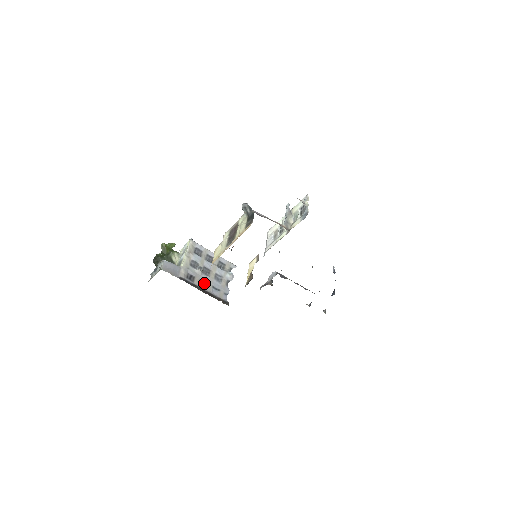
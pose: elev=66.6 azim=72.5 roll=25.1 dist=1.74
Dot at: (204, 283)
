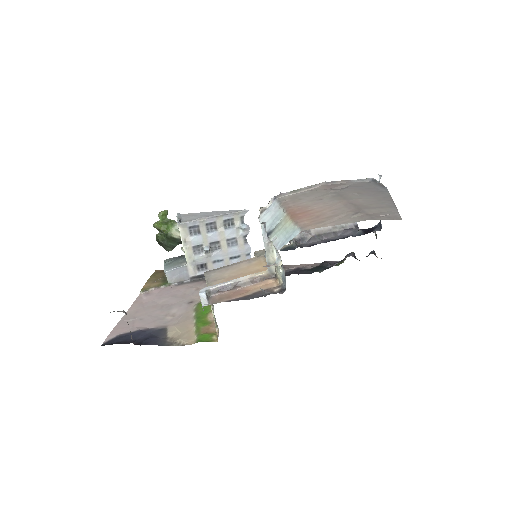
Dot at: (219, 262)
